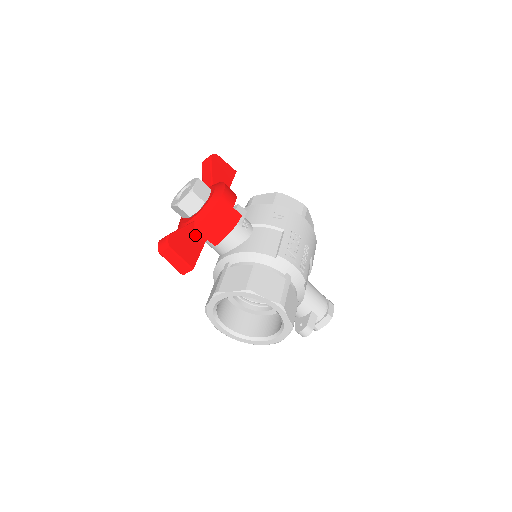
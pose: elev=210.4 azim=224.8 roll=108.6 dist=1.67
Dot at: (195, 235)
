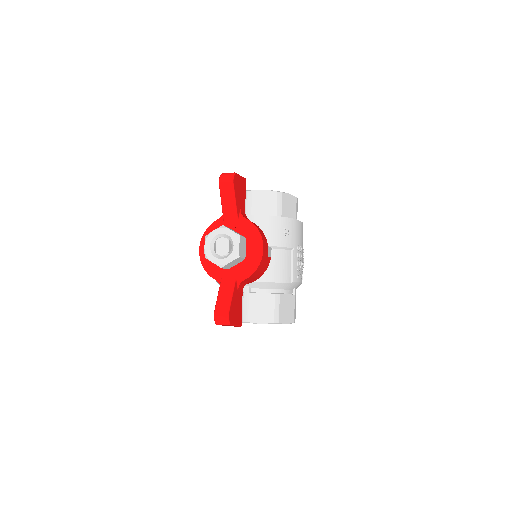
Dot at: (238, 292)
